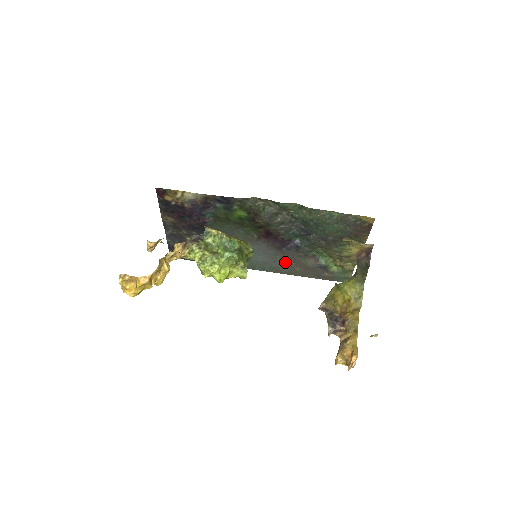
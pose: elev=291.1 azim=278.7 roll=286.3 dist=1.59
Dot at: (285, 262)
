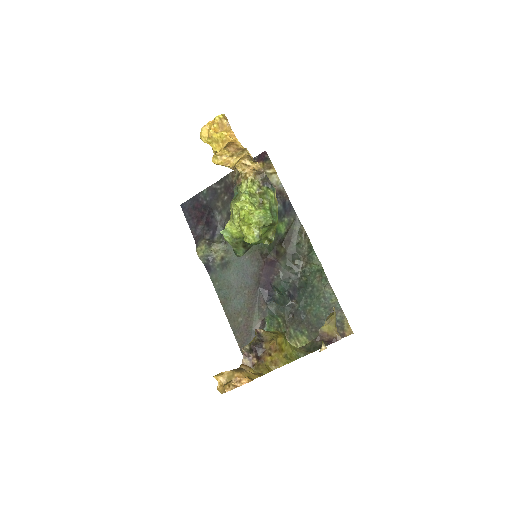
Dot at: (243, 302)
